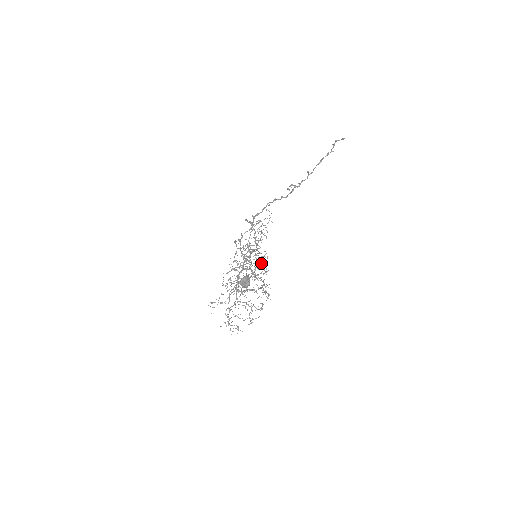
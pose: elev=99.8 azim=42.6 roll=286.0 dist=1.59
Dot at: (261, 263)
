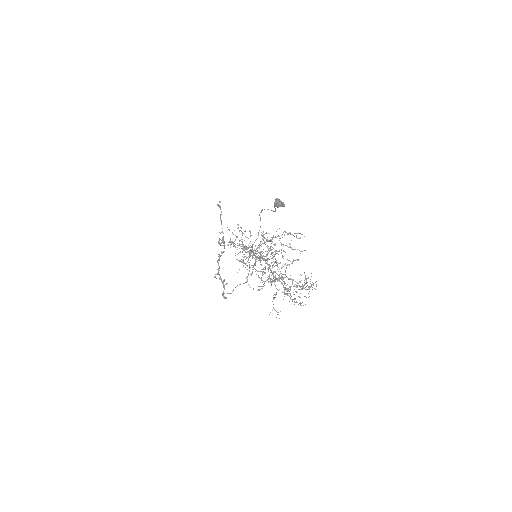
Dot at: occluded
